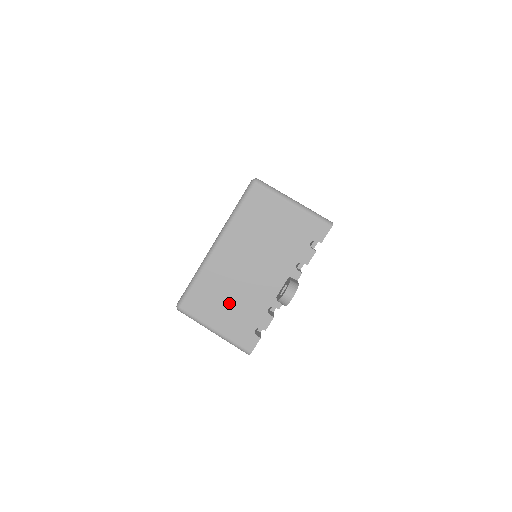
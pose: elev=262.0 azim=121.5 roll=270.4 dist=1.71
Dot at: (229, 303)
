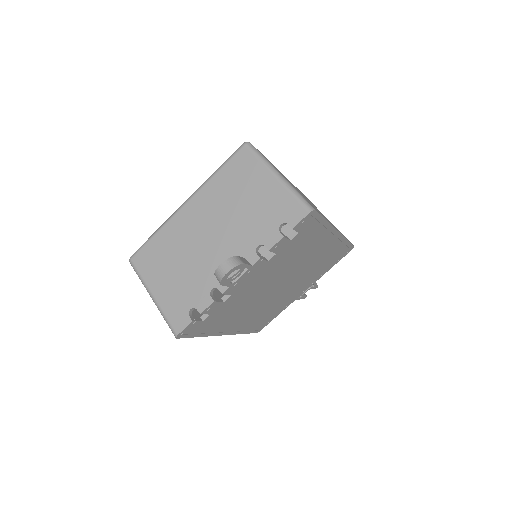
Dot at: (176, 269)
